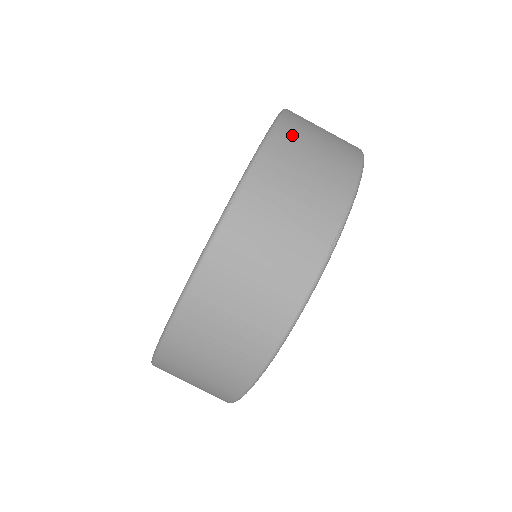
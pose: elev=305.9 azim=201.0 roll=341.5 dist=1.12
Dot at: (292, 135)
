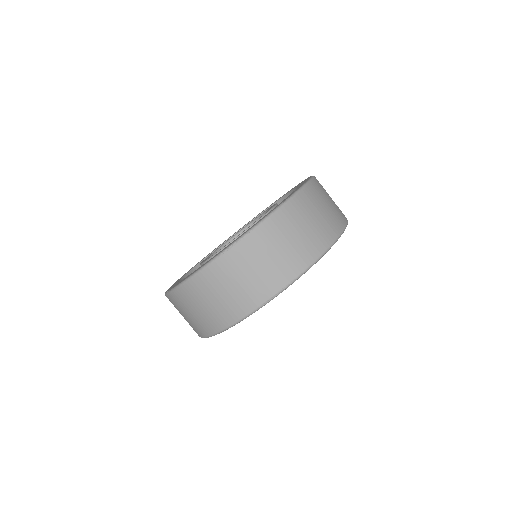
Dot at: (283, 222)
